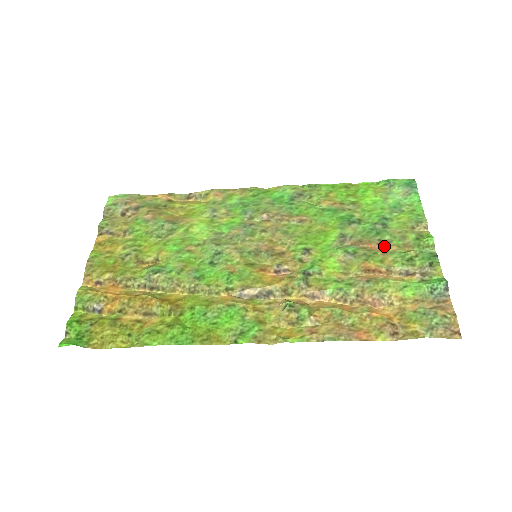
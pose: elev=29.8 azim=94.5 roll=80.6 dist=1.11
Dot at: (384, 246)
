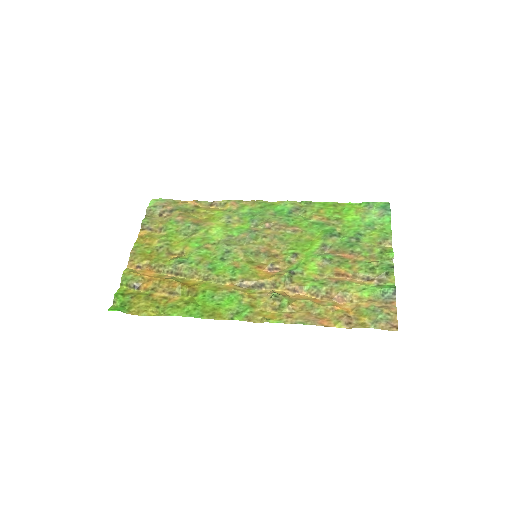
Dot at: (354, 256)
